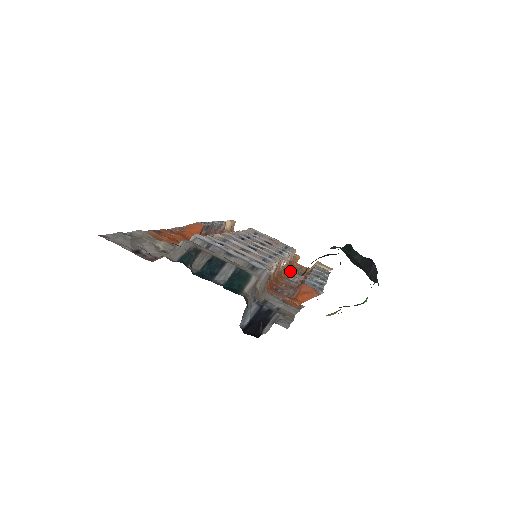
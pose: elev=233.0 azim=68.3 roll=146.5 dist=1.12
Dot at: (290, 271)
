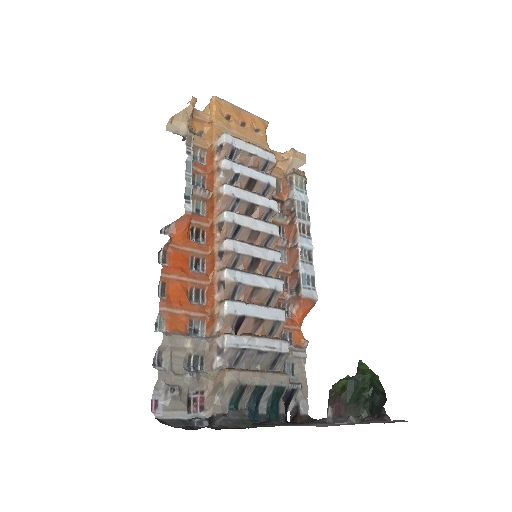
Dot at: (275, 215)
